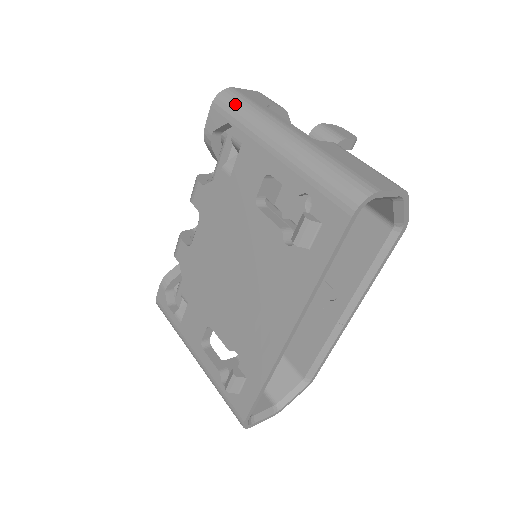
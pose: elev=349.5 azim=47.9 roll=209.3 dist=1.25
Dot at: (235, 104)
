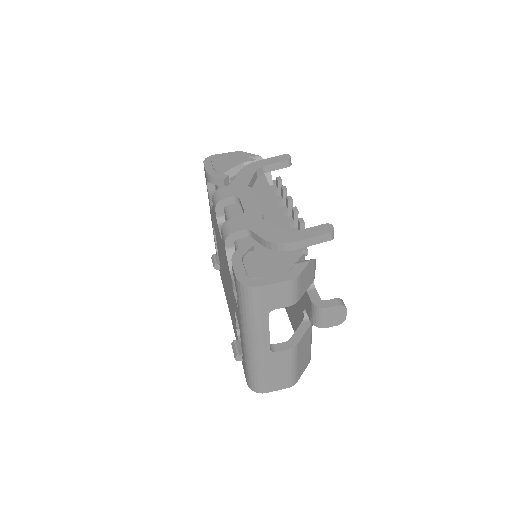
Dot at: (245, 303)
